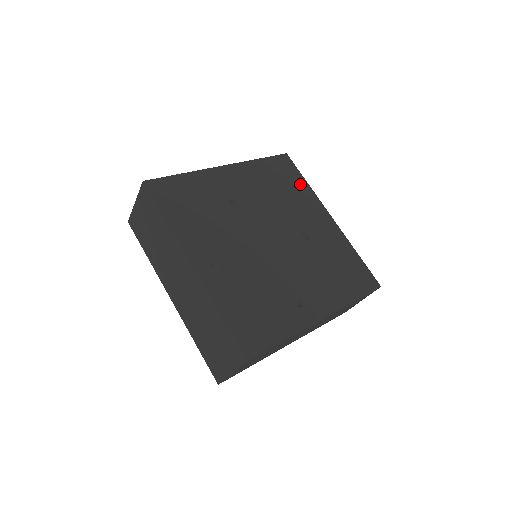
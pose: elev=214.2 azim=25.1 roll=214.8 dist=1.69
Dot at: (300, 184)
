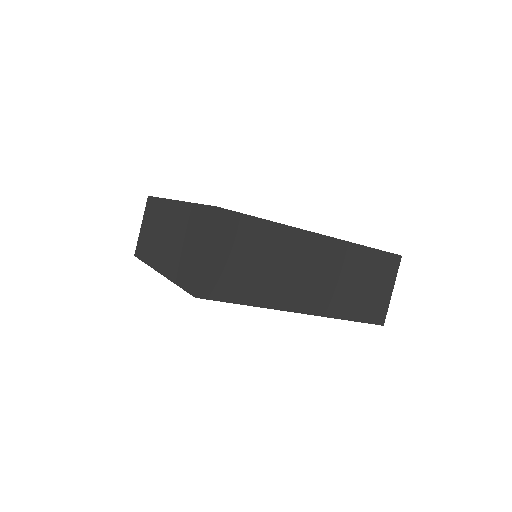
Dot at: occluded
